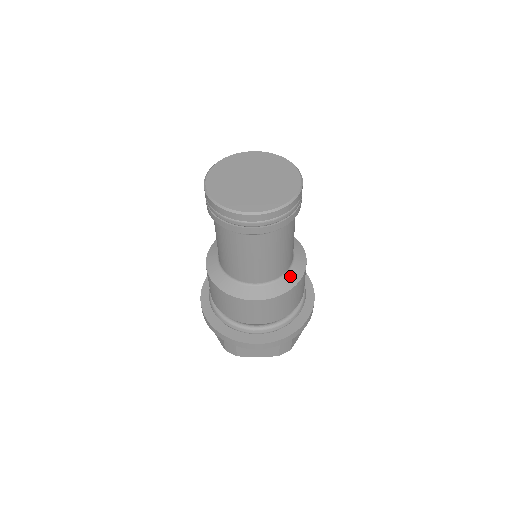
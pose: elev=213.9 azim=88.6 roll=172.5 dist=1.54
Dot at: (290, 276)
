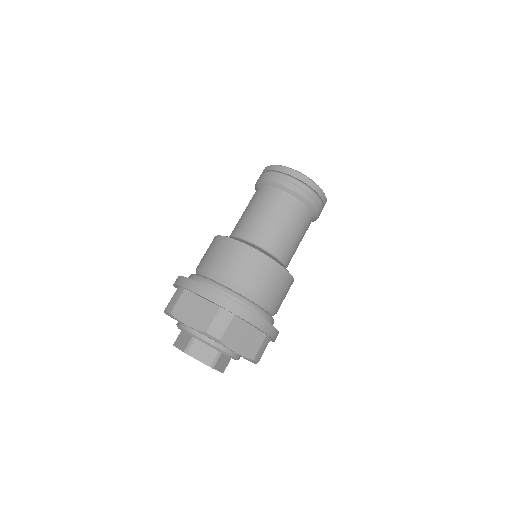
Dot at: occluded
